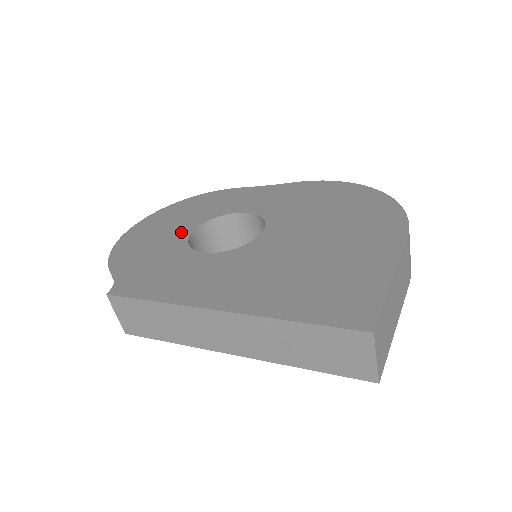
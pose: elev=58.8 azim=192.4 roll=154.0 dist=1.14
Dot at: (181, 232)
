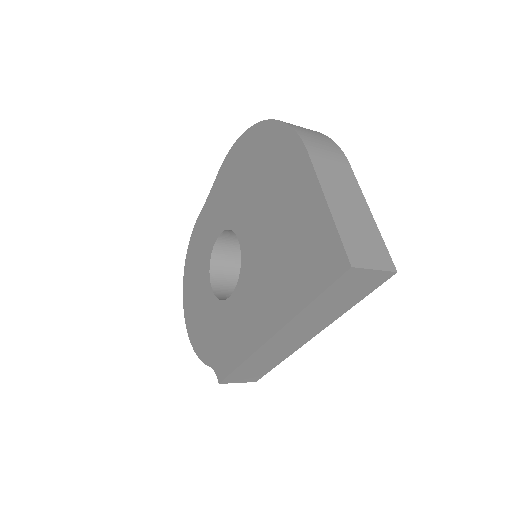
Dot at: (206, 293)
